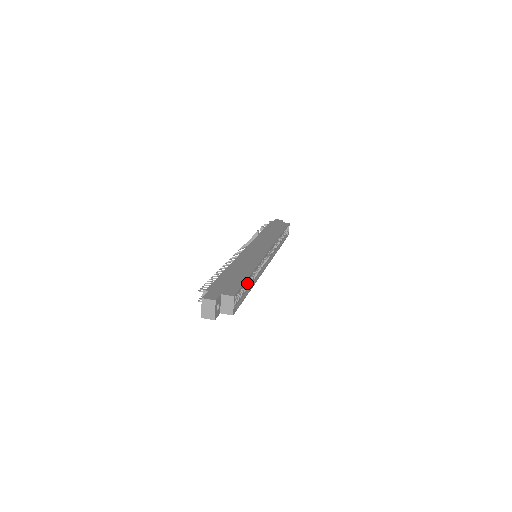
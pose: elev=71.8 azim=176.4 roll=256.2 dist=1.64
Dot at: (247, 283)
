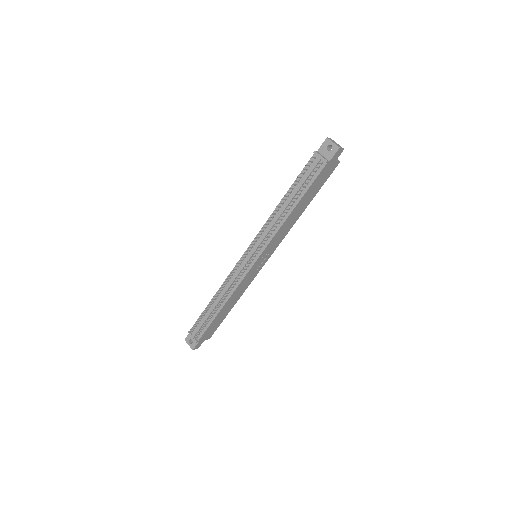
Dot at: occluded
